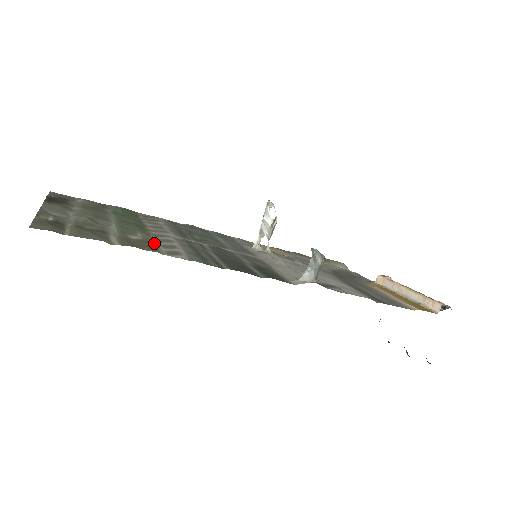
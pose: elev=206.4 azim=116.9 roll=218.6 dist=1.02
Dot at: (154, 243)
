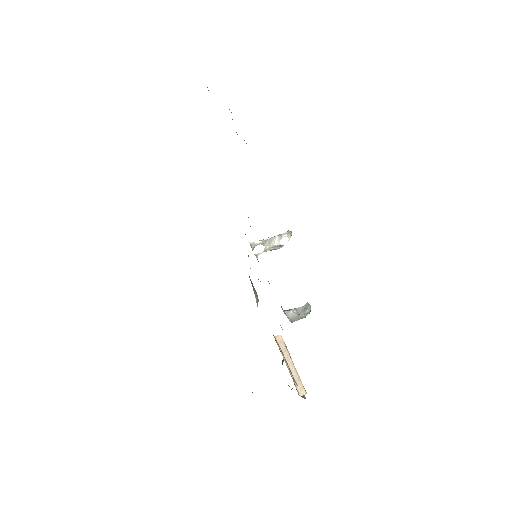
Dot at: occluded
